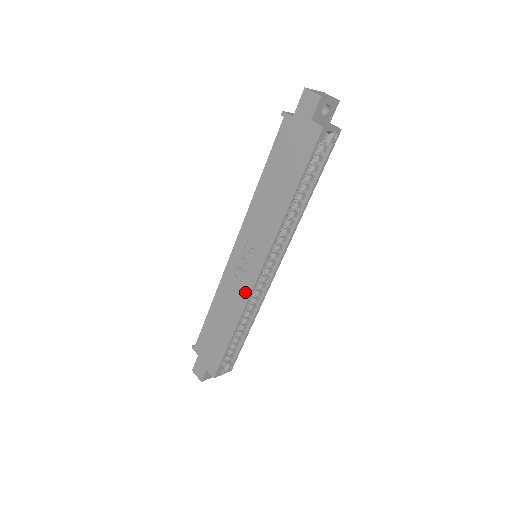
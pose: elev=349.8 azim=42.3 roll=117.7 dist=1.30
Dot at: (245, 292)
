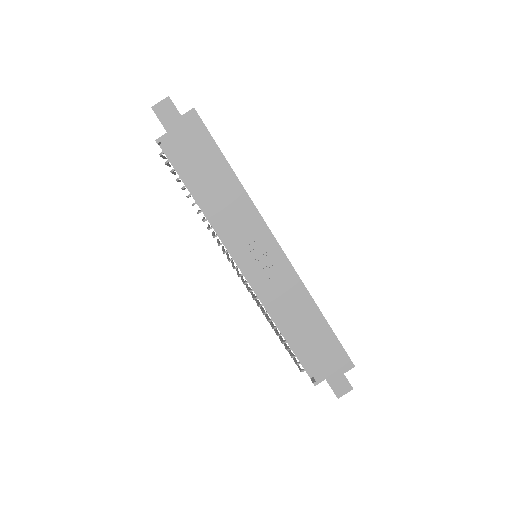
Dot at: (289, 274)
